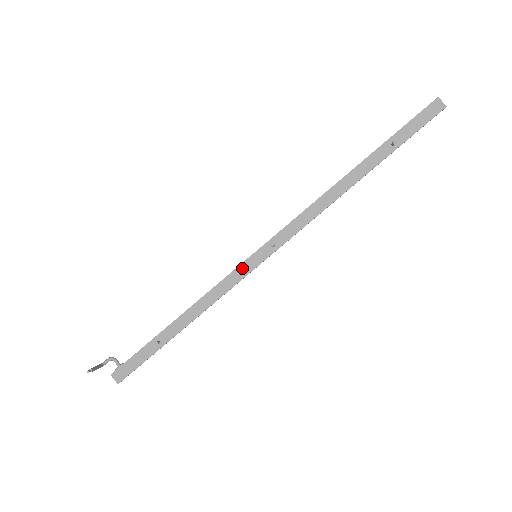
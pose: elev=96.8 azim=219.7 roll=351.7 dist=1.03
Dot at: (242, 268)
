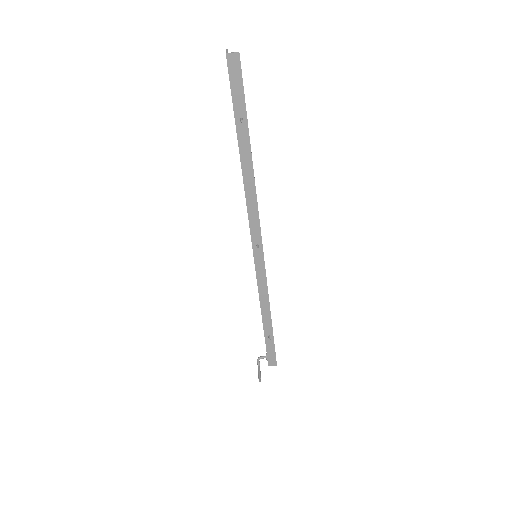
Dot at: (259, 271)
